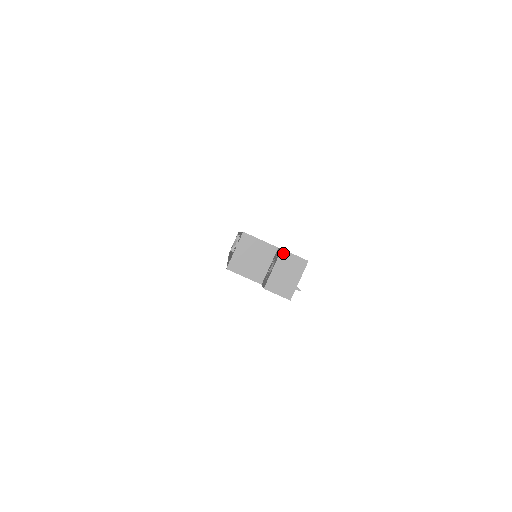
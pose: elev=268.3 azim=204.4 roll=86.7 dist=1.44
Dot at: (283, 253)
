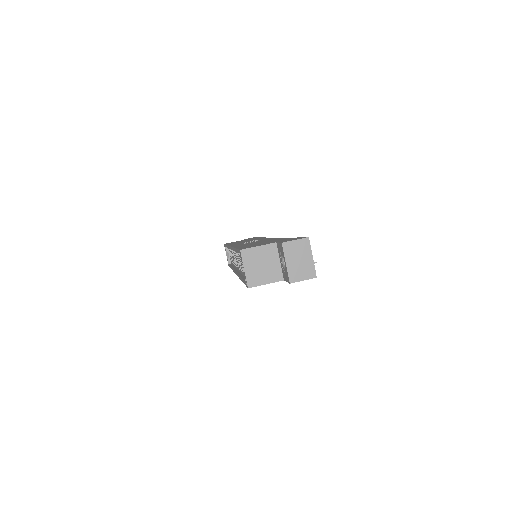
Dot at: (285, 245)
